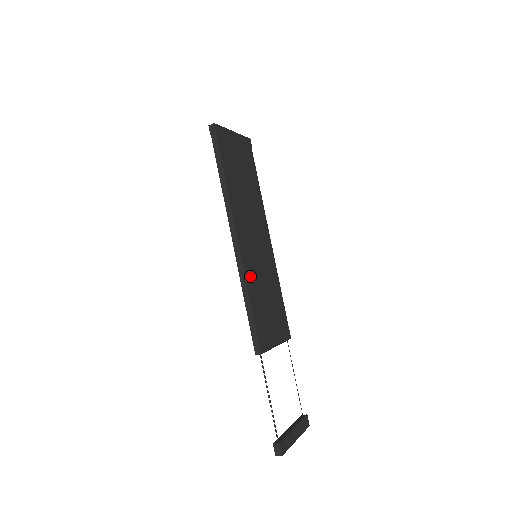
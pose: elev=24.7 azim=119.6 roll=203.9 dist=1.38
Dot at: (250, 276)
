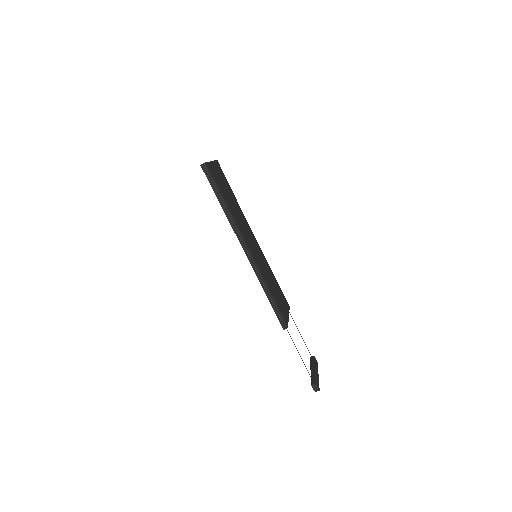
Dot at: (263, 274)
